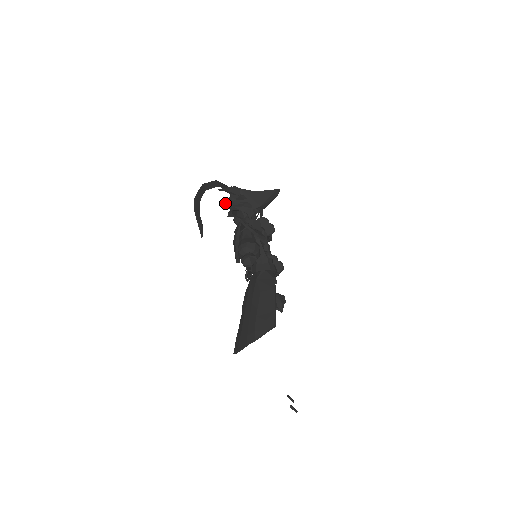
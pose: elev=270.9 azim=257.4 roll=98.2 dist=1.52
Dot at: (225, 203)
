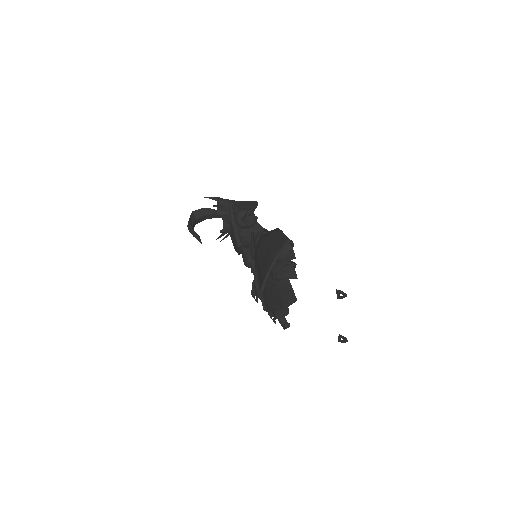
Dot at: (214, 205)
